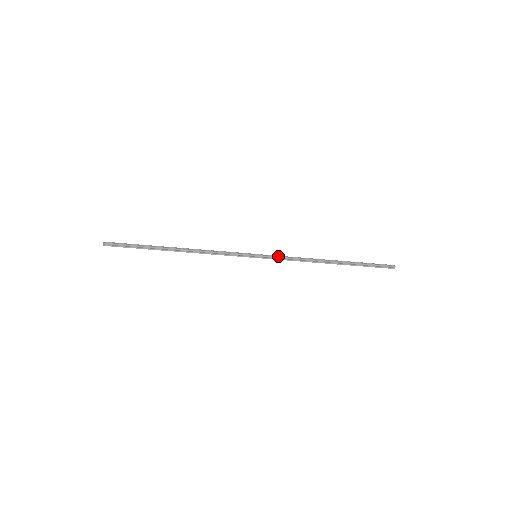
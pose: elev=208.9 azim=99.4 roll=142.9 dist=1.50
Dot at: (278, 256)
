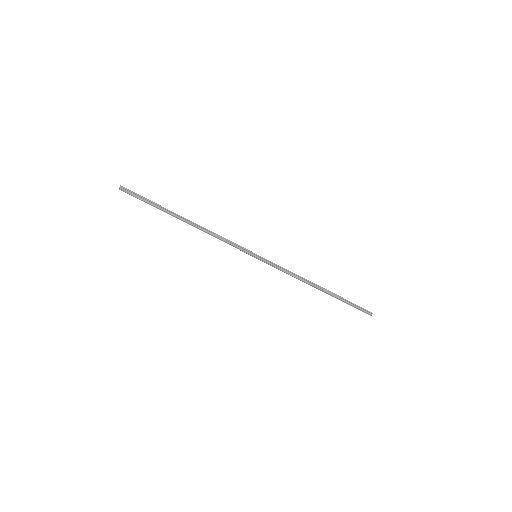
Dot at: (275, 264)
